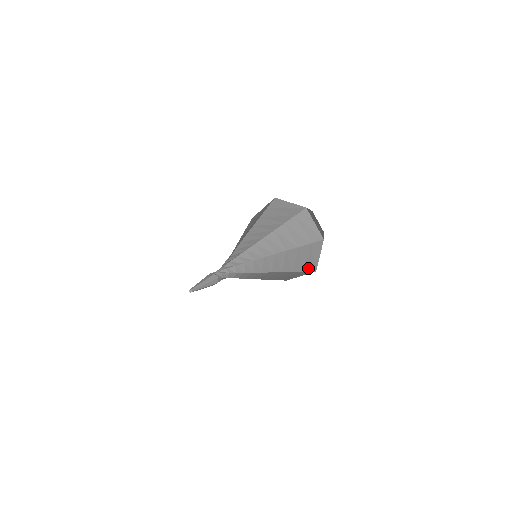
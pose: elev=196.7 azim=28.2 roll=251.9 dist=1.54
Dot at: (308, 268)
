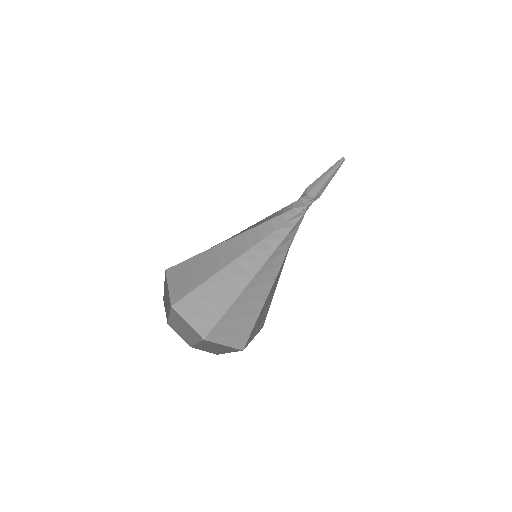
Dot at: occluded
